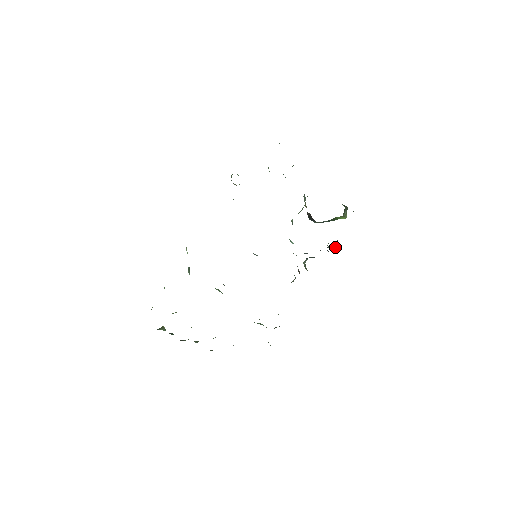
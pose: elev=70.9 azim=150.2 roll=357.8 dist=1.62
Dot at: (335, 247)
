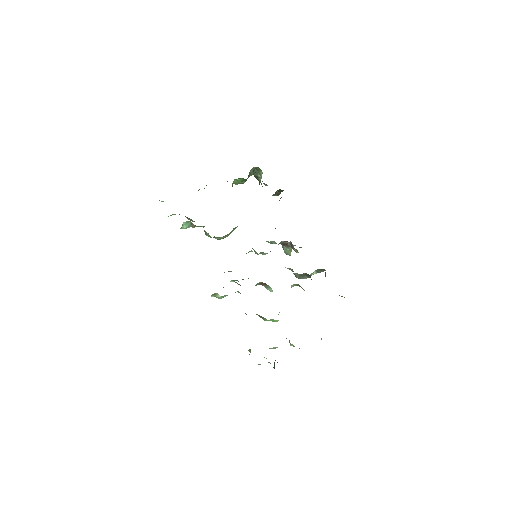
Dot at: occluded
